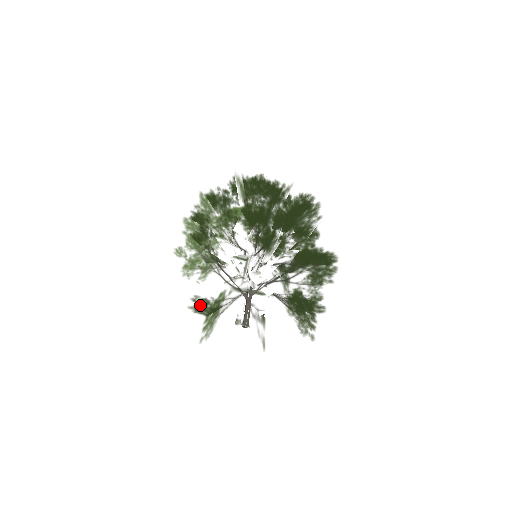
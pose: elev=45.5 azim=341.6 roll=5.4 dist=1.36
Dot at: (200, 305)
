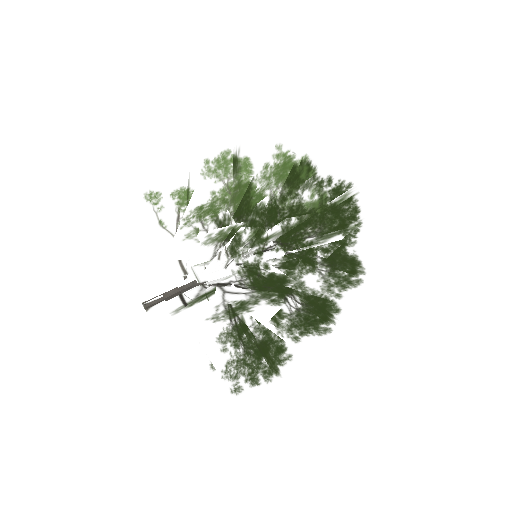
Dot at: occluded
